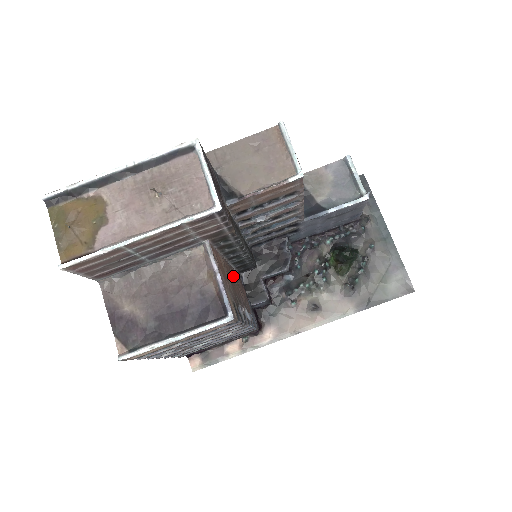
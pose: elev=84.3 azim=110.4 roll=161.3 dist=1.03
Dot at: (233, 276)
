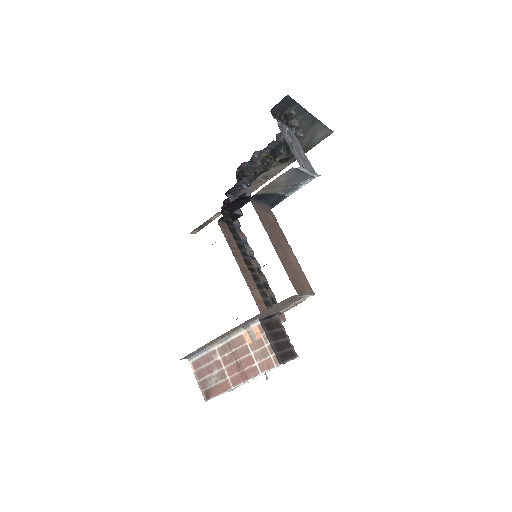
Dot at: (243, 264)
